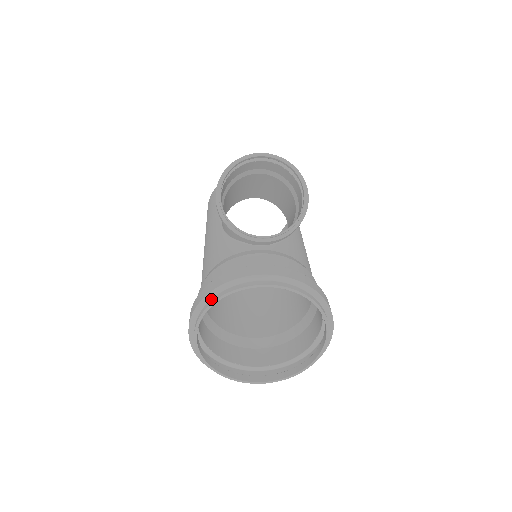
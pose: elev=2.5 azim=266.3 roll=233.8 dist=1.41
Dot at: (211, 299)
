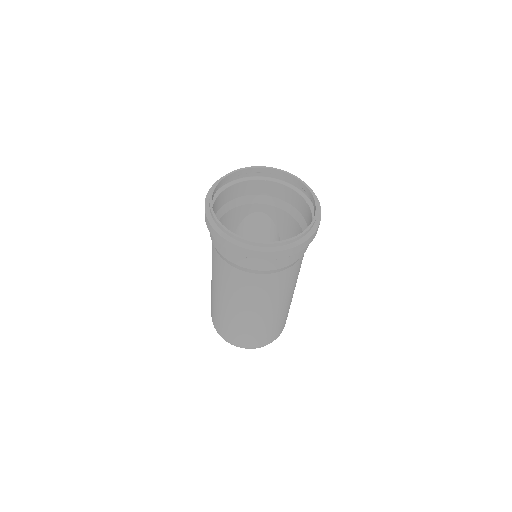
Dot at: (226, 178)
